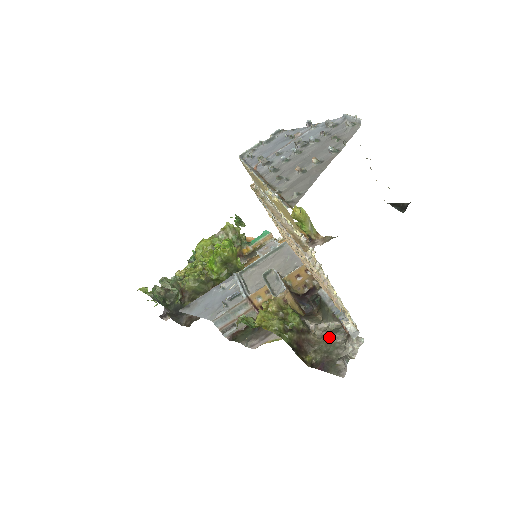
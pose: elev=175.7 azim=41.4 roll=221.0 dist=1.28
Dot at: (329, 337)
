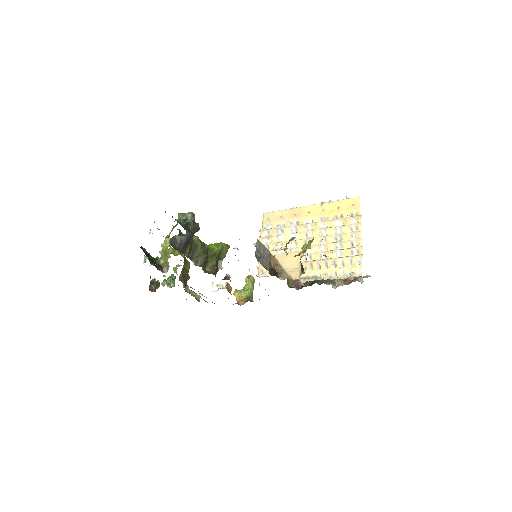
Dot at: occluded
